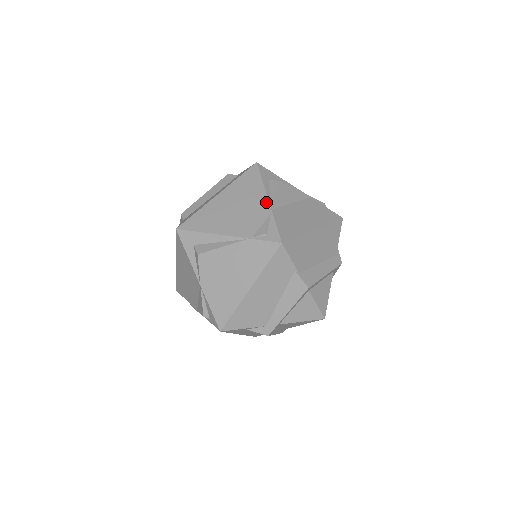
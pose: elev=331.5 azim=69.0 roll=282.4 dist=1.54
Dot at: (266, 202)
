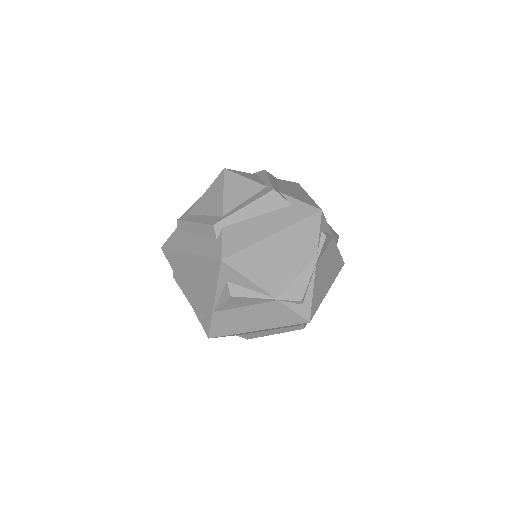
Dot at: (212, 303)
